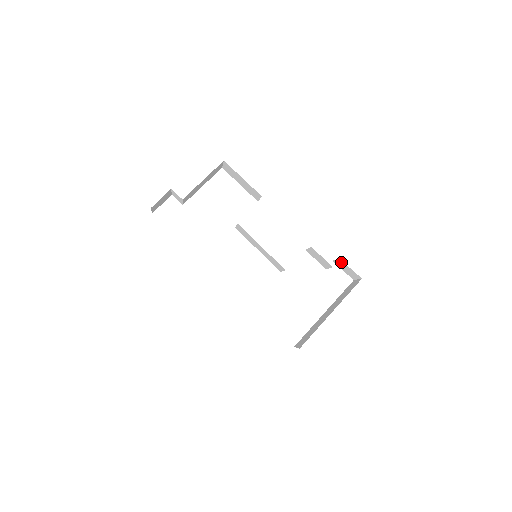
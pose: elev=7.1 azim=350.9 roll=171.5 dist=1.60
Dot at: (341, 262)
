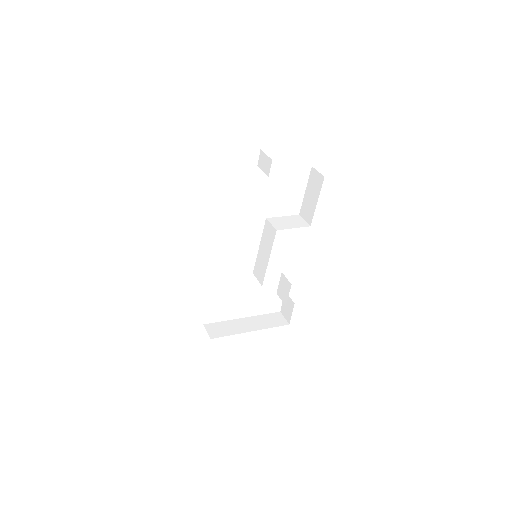
Dot at: (292, 304)
